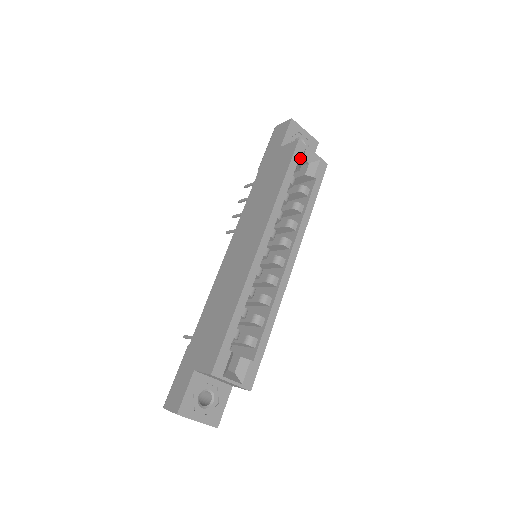
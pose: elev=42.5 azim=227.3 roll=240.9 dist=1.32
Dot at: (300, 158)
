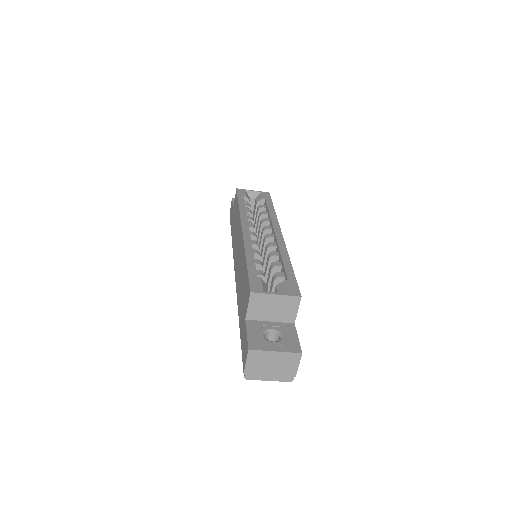
Dot at: (244, 194)
